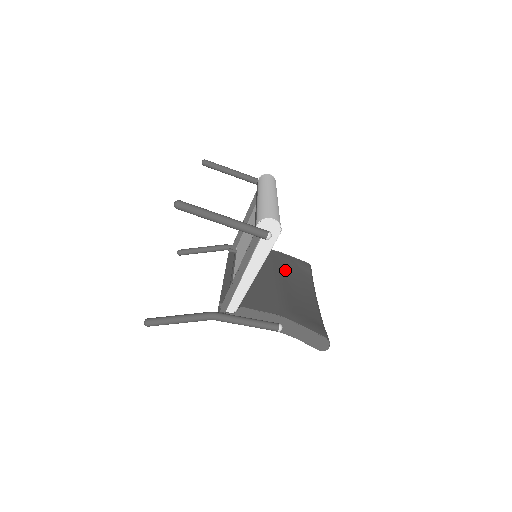
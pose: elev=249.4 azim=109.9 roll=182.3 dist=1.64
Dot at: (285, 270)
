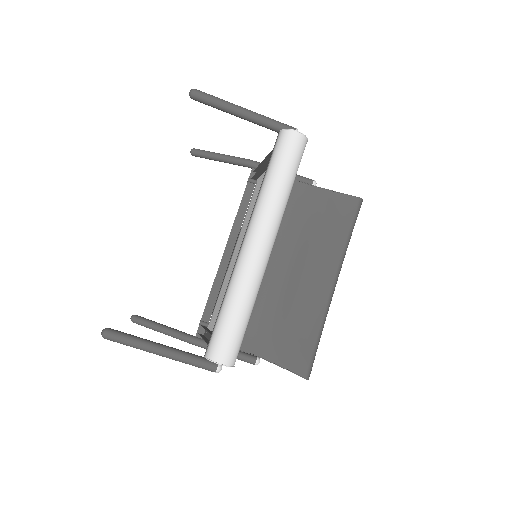
Dot at: (308, 238)
